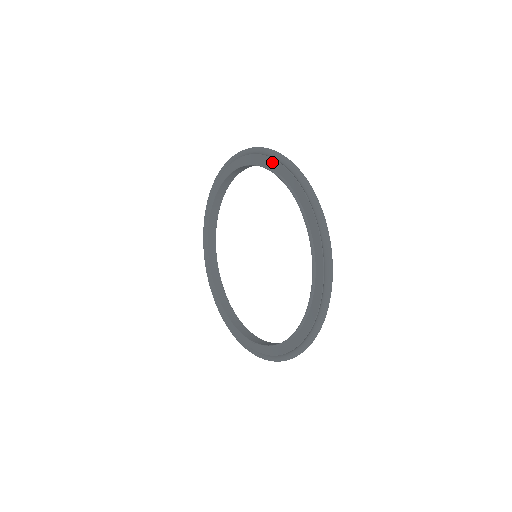
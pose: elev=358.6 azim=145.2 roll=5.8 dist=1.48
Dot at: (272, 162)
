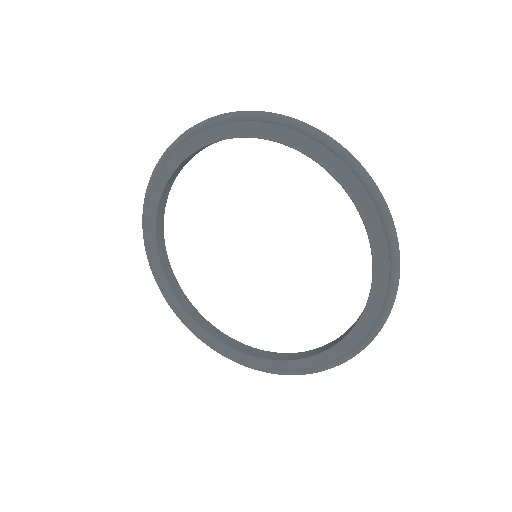
Dot at: (234, 127)
